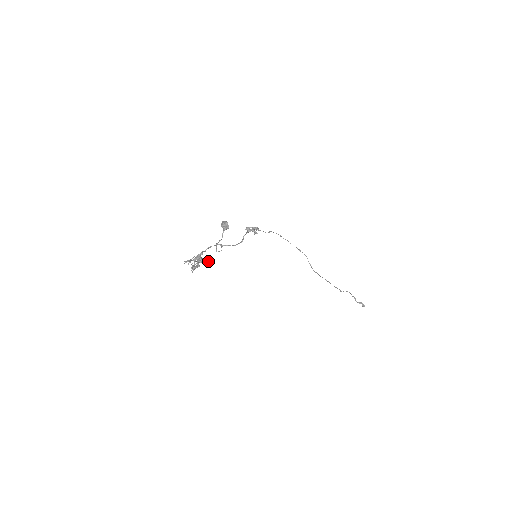
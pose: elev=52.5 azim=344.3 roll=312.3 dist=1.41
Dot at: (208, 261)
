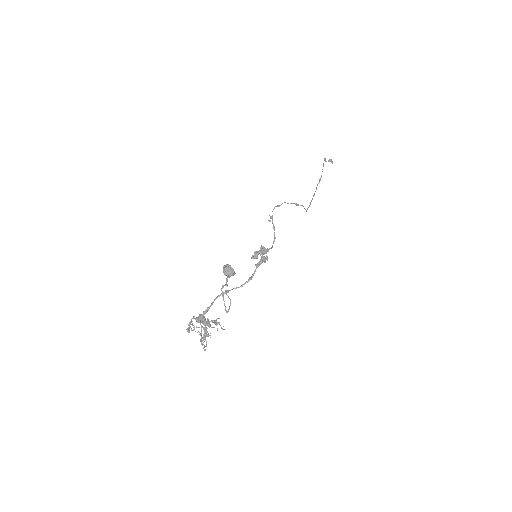
Dot at: occluded
